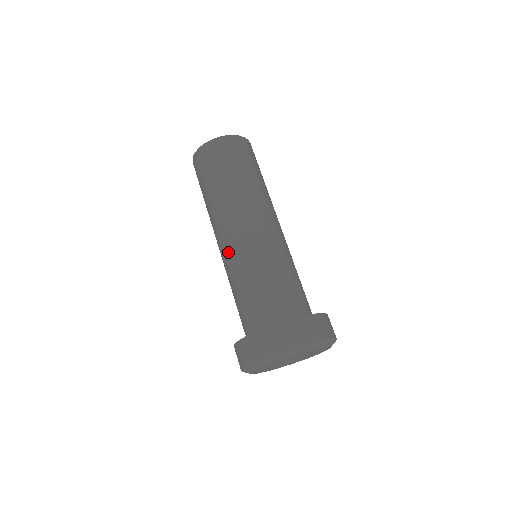
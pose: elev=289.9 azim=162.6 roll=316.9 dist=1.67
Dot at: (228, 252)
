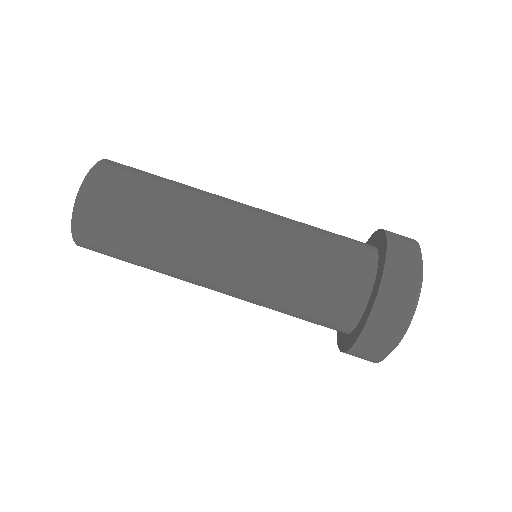
Dot at: (245, 263)
